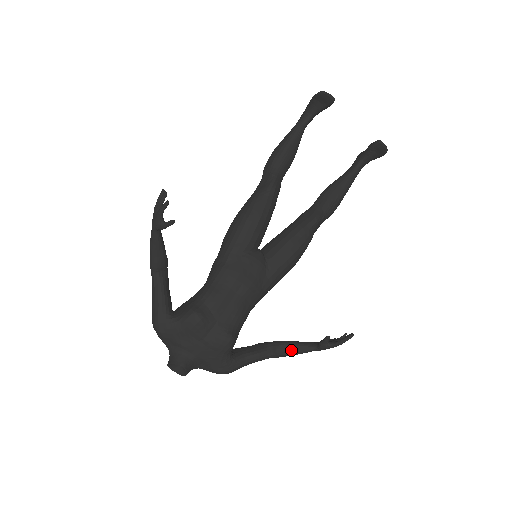
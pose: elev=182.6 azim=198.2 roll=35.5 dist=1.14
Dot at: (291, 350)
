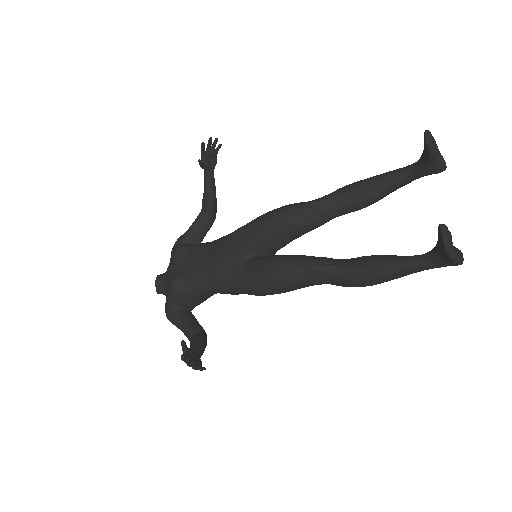
Dot at: (191, 345)
